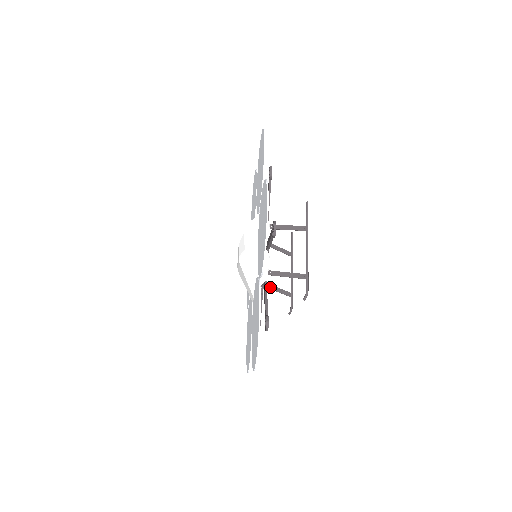
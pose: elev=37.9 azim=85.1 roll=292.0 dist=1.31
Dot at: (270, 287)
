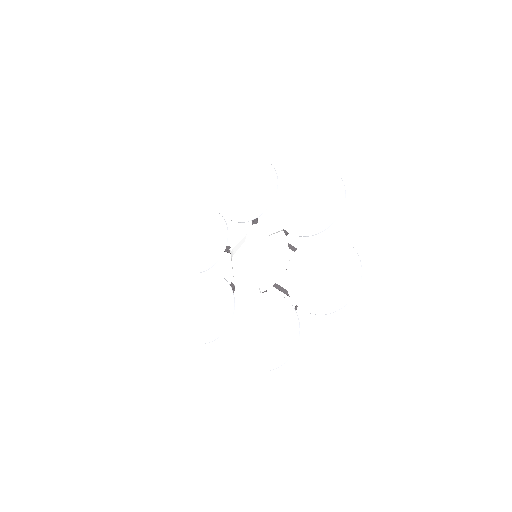
Dot at: occluded
